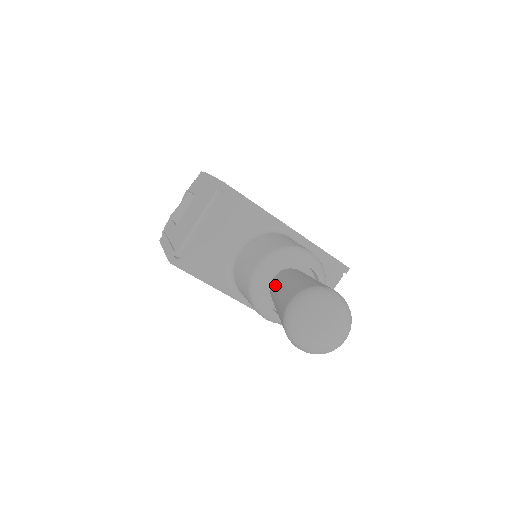
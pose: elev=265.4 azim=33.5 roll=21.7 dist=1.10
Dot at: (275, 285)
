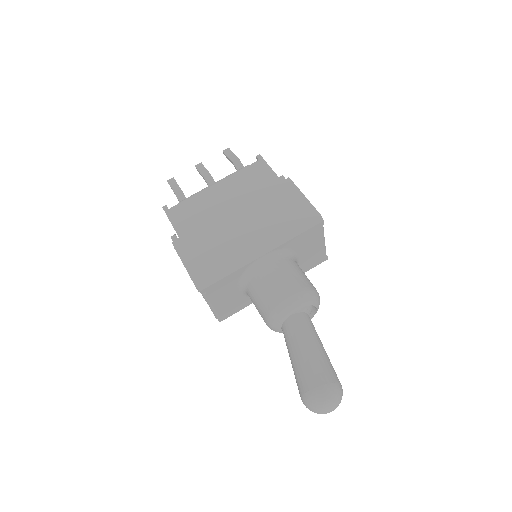
Dot at: (286, 344)
